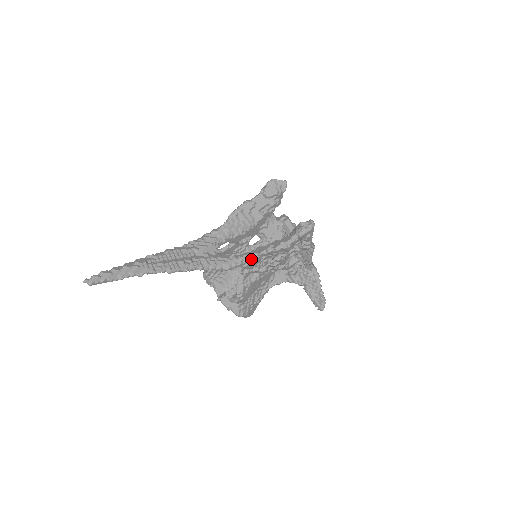
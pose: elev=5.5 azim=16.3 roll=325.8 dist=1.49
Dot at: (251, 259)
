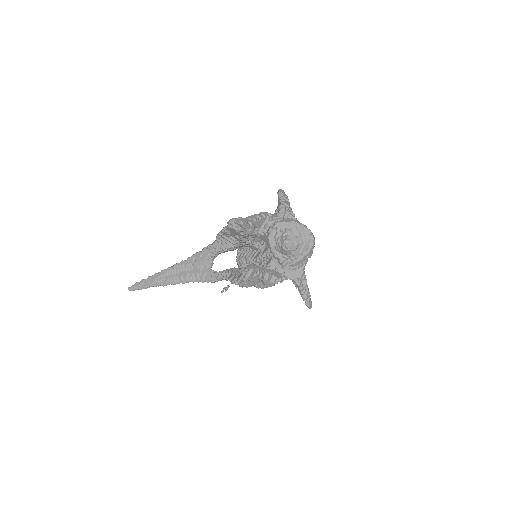
Dot at: (226, 279)
